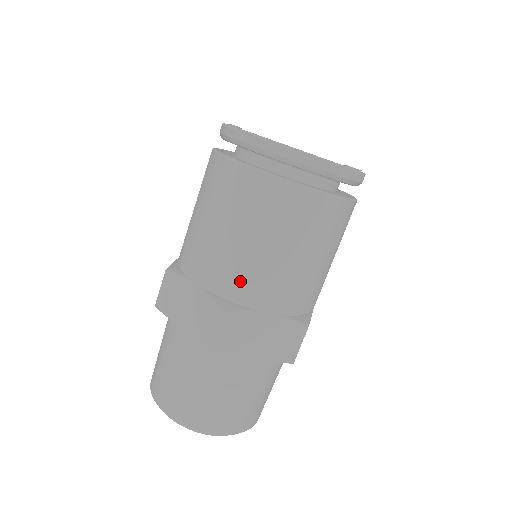
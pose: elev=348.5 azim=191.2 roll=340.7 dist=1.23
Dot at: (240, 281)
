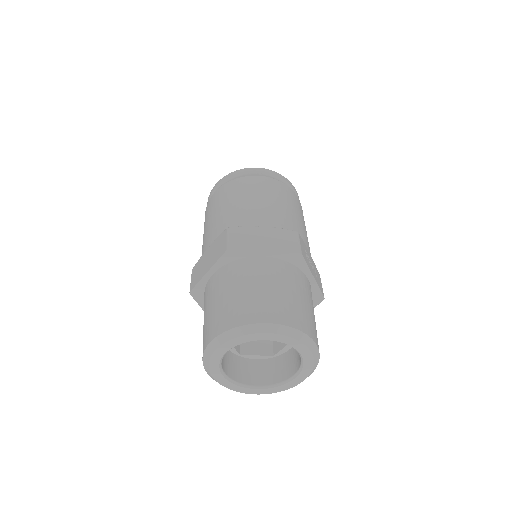
Dot at: (234, 220)
